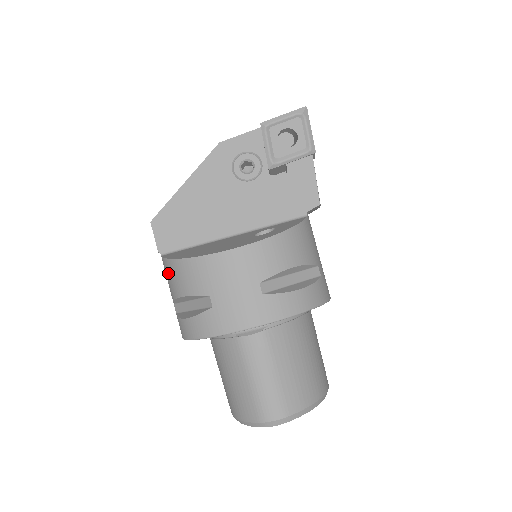
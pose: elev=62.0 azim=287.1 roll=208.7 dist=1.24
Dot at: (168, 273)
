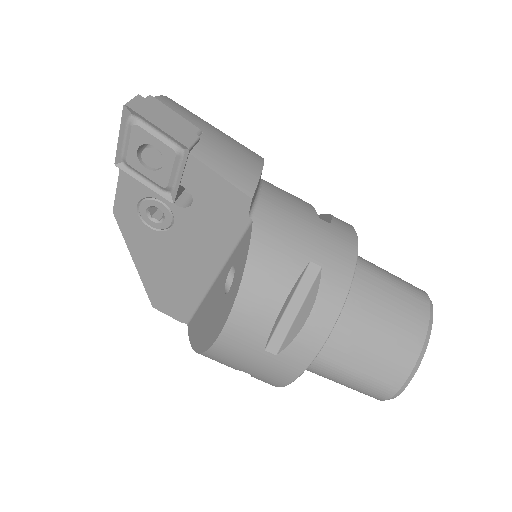
Dot at: occluded
